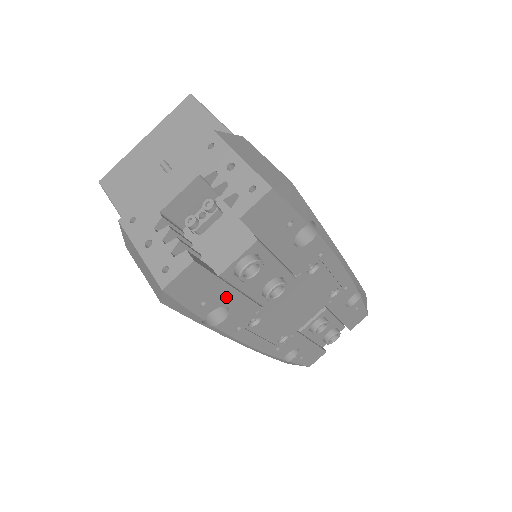
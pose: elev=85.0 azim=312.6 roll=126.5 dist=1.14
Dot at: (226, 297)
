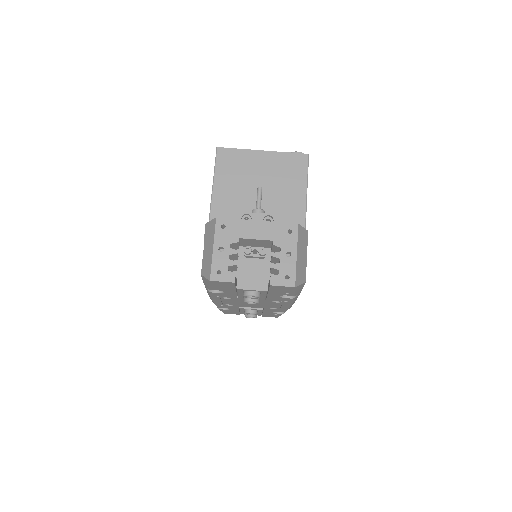
Dot at: (229, 291)
